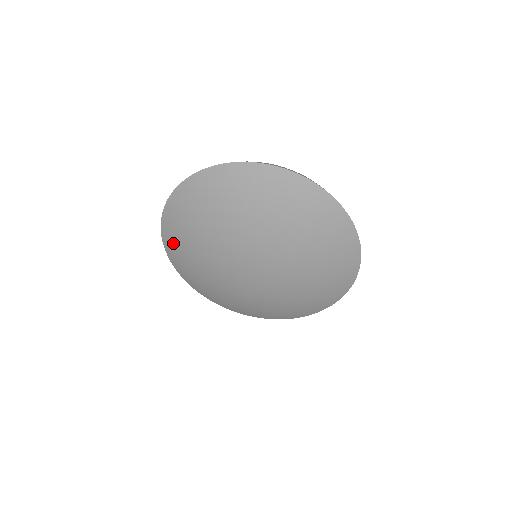
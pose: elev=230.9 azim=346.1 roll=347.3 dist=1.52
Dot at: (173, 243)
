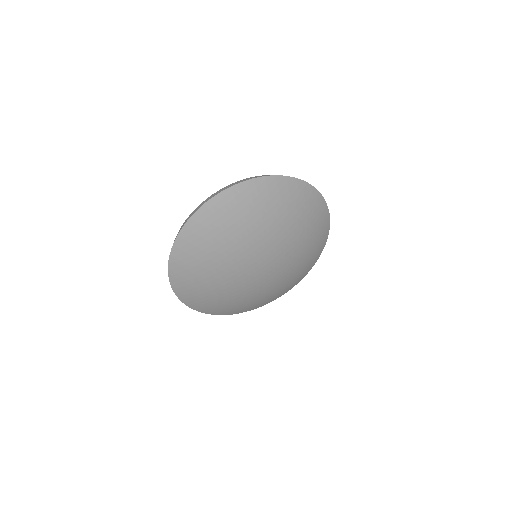
Dot at: (187, 288)
